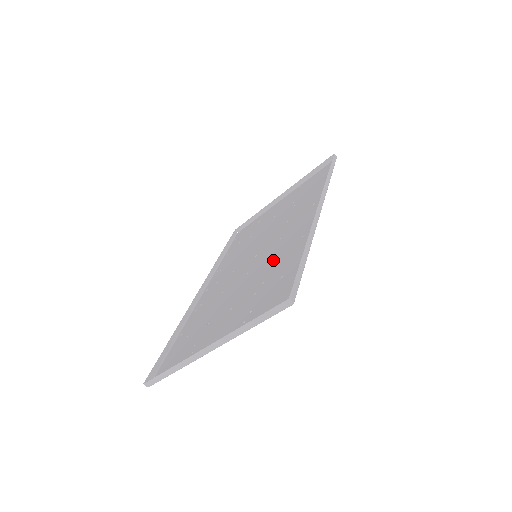
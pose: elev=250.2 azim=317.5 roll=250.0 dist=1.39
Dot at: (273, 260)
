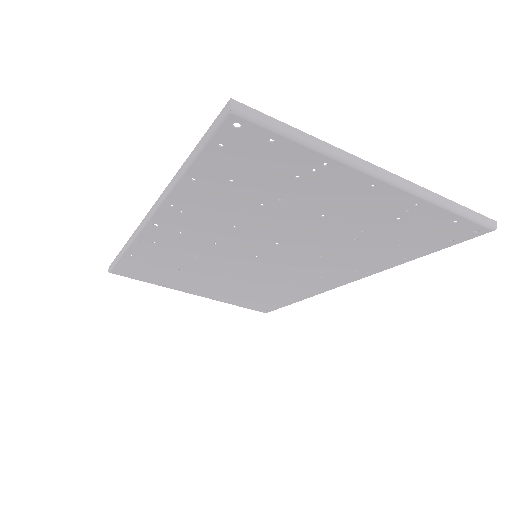
Dot at: (329, 253)
